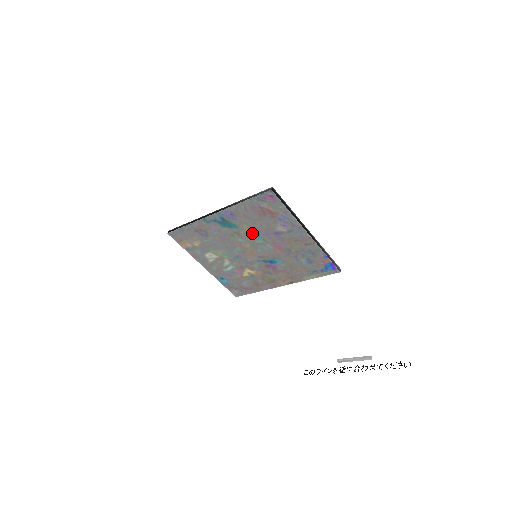
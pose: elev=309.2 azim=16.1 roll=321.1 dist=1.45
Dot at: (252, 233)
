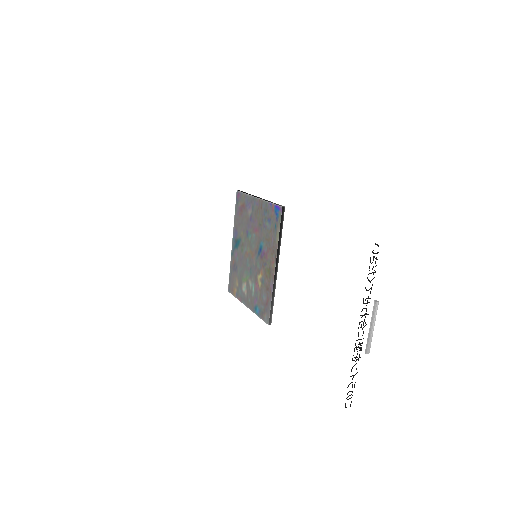
Dot at: (246, 235)
